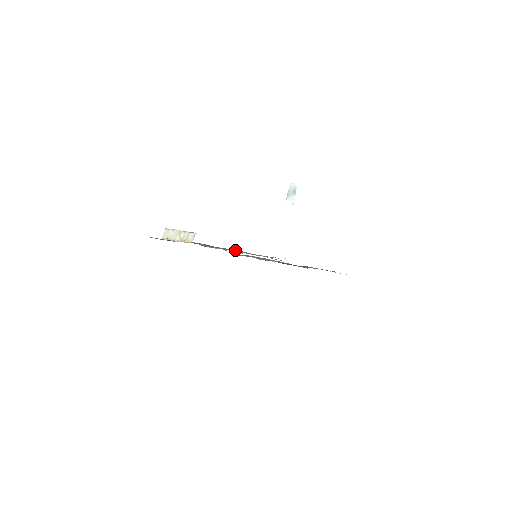
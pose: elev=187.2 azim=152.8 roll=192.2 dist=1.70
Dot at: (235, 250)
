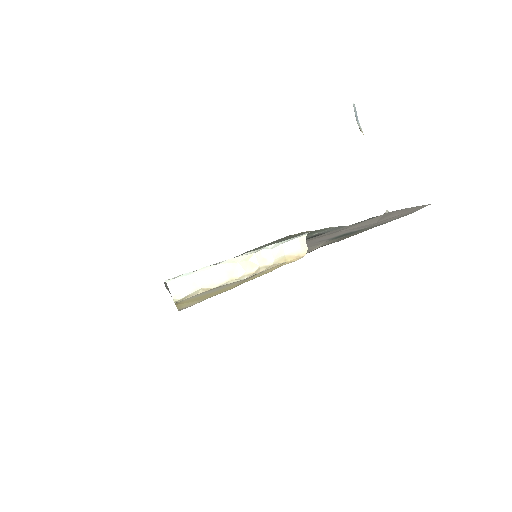
Dot at: occluded
